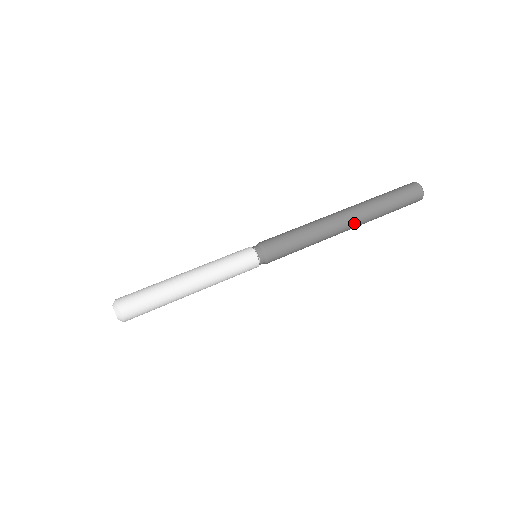
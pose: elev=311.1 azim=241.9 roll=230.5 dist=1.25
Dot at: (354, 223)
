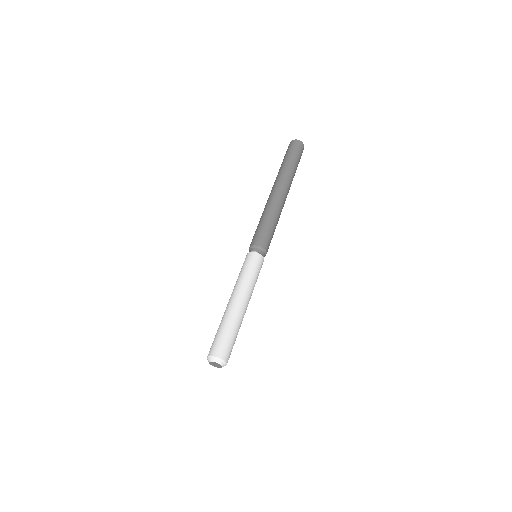
Dot at: (288, 192)
